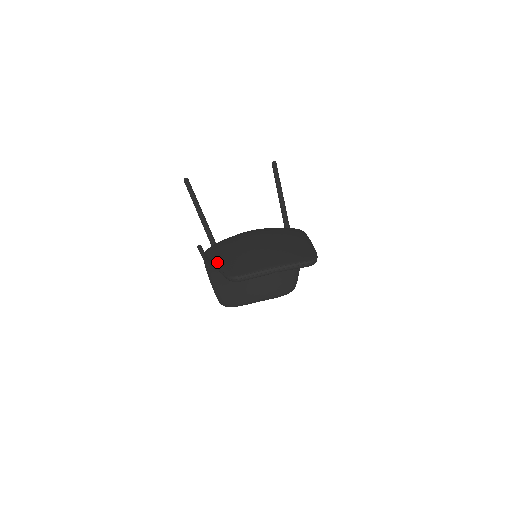
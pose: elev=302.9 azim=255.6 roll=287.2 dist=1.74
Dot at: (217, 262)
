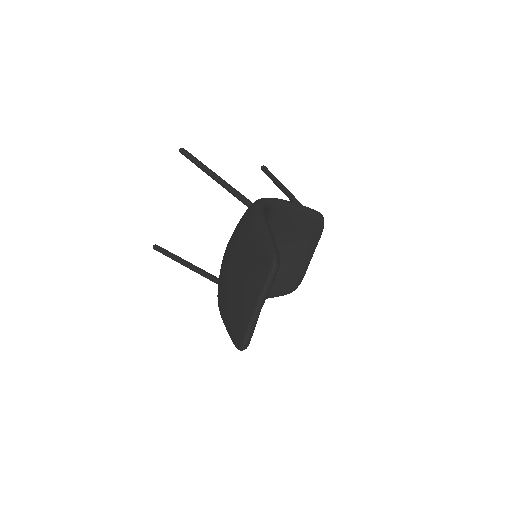
Dot at: (226, 329)
